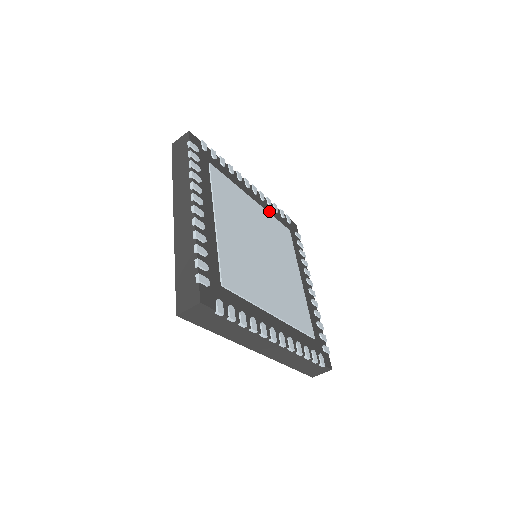
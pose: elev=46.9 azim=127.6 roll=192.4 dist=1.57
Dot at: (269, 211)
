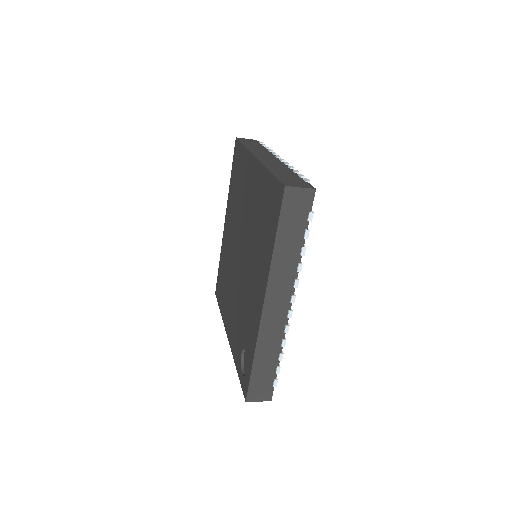
Dot at: occluded
